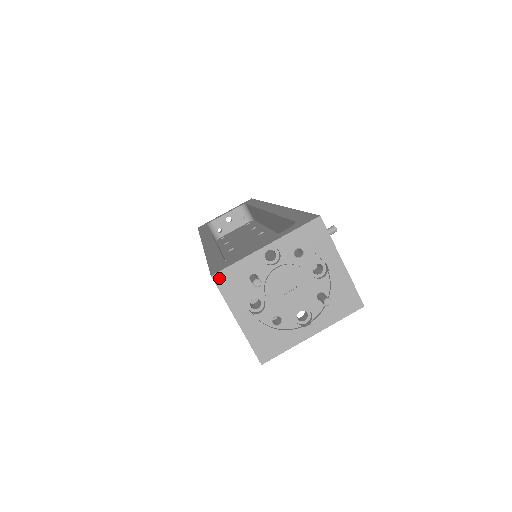
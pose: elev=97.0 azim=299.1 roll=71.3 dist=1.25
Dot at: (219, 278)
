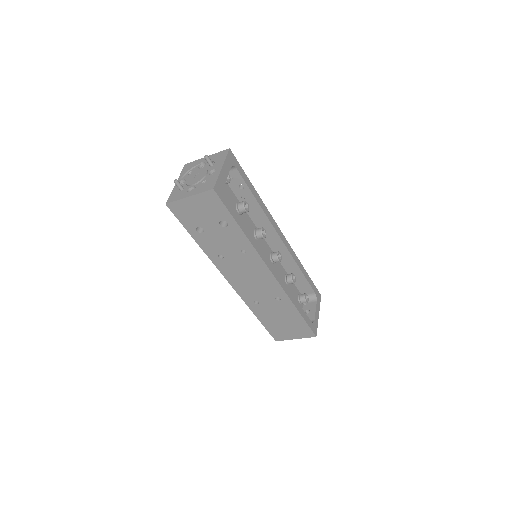
Dot at: (169, 201)
